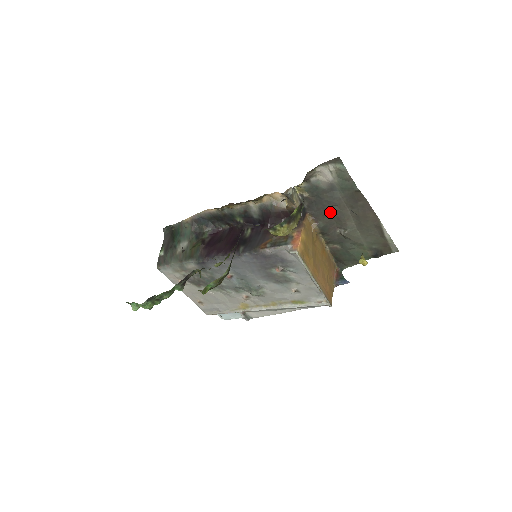
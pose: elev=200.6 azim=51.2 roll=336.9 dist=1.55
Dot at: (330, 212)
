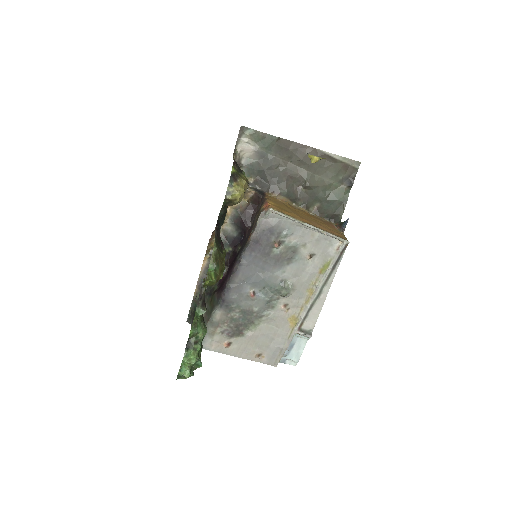
Dot at: (279, 176)
